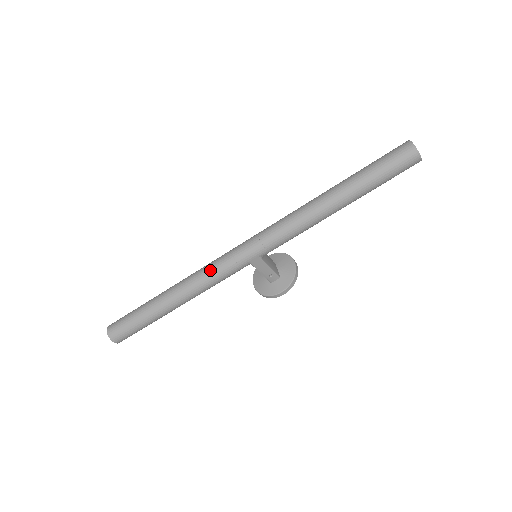
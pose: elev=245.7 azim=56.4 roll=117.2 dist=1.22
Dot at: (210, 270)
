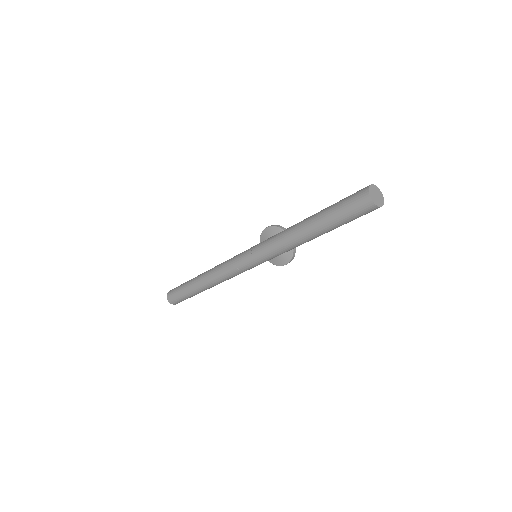
Dot at: (224, 275)
